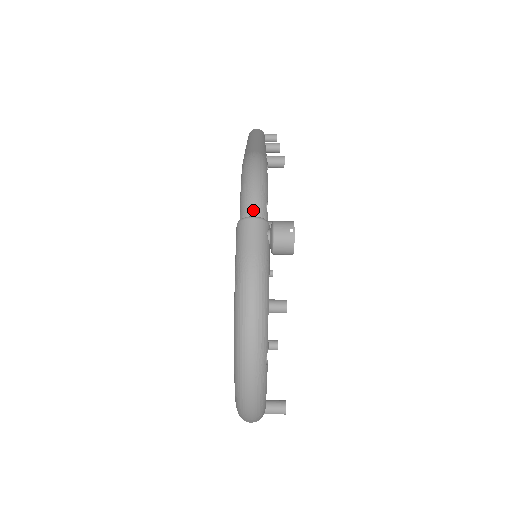
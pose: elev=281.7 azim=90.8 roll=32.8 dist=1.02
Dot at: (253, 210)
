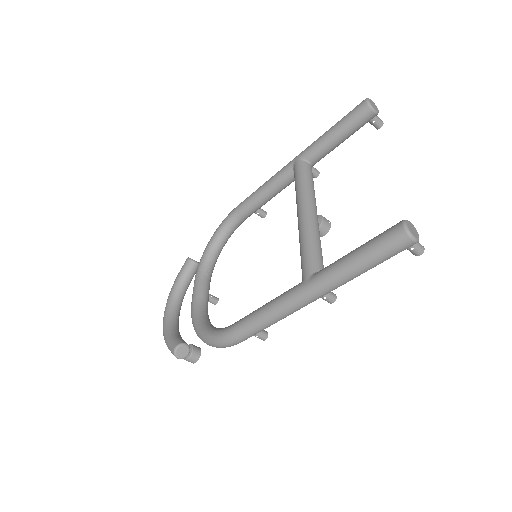
Dot at: occluded
